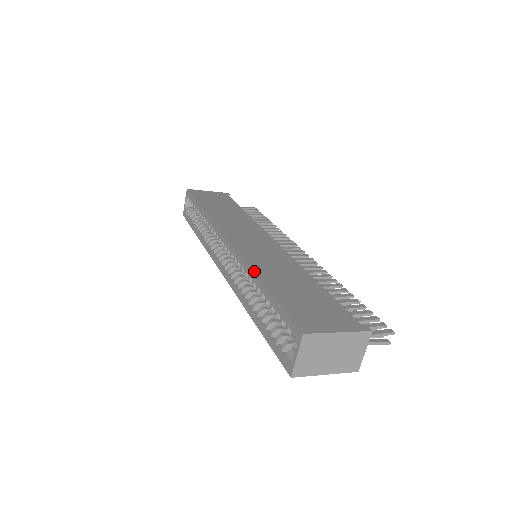
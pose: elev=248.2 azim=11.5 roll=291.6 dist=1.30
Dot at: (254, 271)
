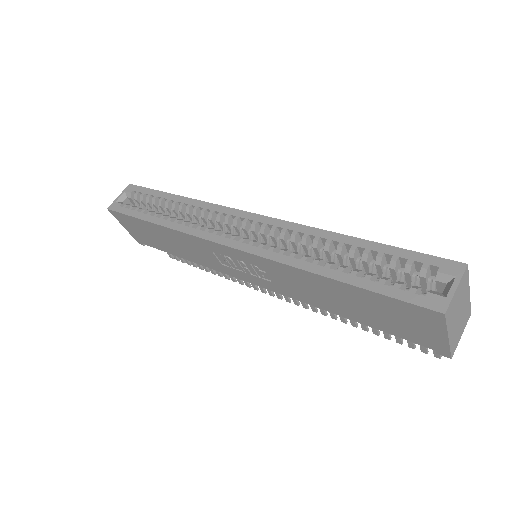
Dot at: (330, 232)
